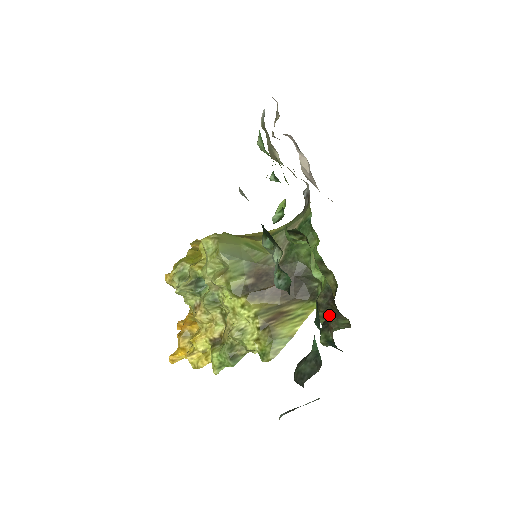
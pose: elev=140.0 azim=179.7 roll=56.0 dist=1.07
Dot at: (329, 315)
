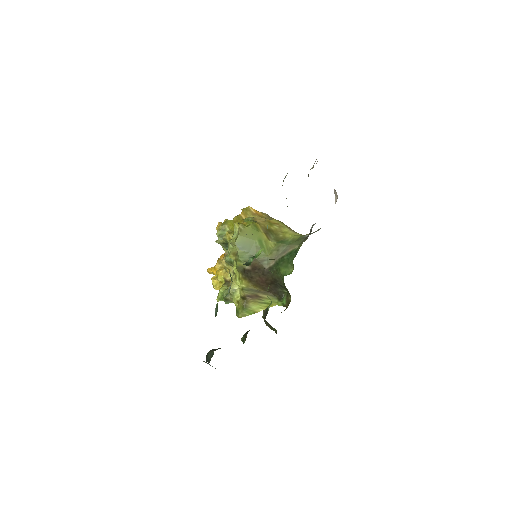
Dot at: (267, 322)
